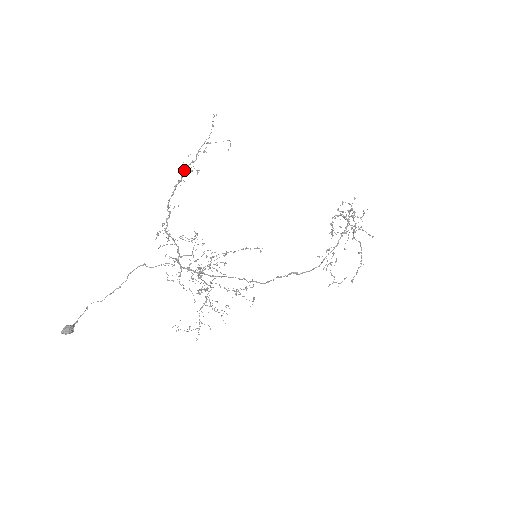
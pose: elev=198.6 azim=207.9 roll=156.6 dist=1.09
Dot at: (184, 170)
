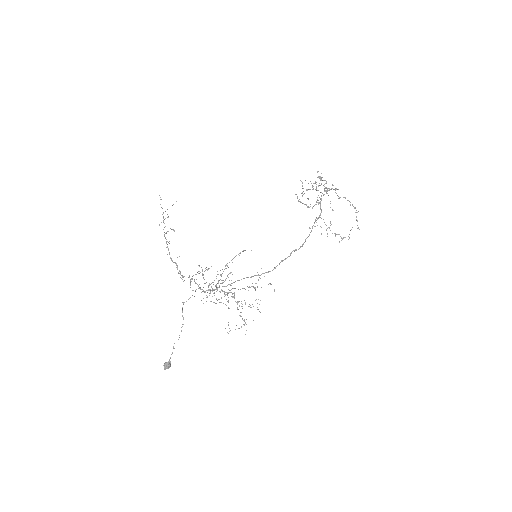
Dot at: (164, 235)
